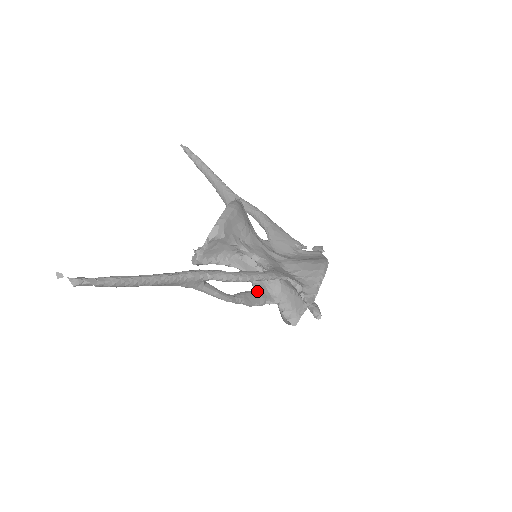
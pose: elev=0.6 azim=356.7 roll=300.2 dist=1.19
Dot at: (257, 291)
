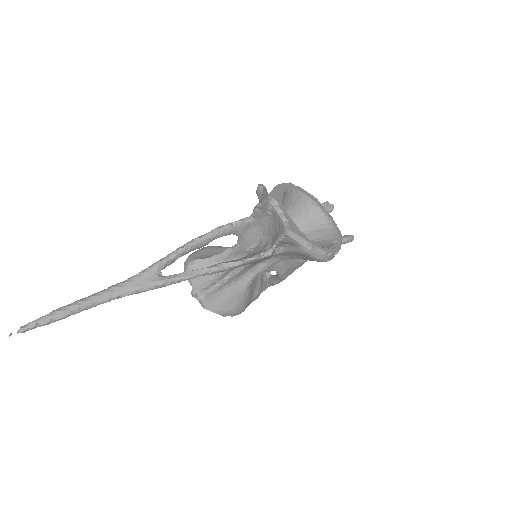
Dot at: occluded
